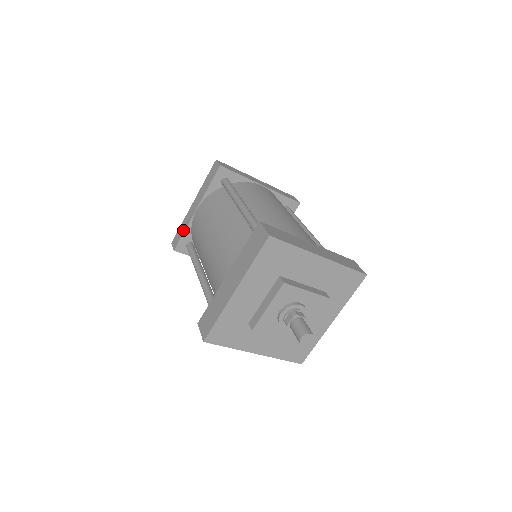
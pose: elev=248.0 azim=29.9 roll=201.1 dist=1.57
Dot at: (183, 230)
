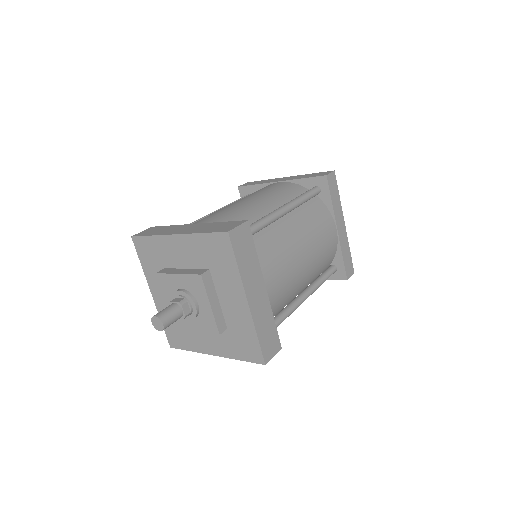
Dot at: occluded
